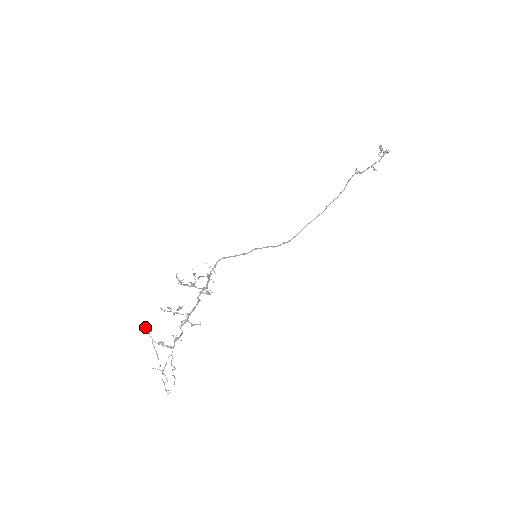
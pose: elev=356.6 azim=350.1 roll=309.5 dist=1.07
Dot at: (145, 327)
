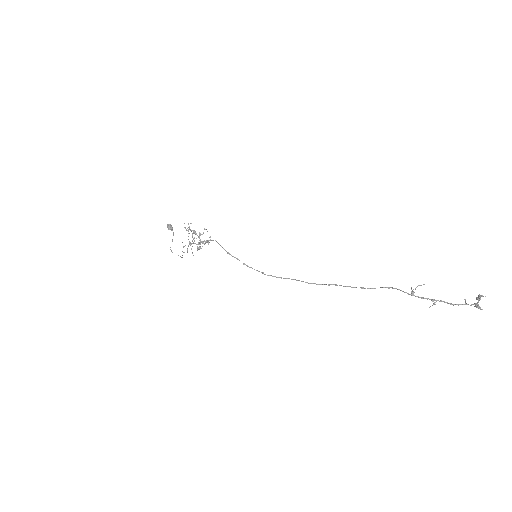
Dot at: (168, 227)
